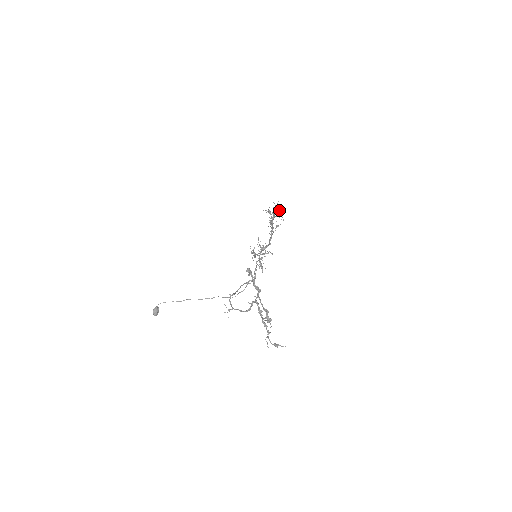
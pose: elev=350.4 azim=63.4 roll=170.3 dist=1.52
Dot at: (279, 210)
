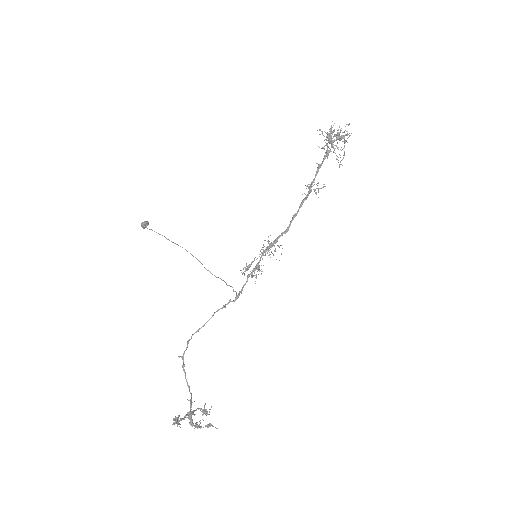
Dot at: (340, 149)
